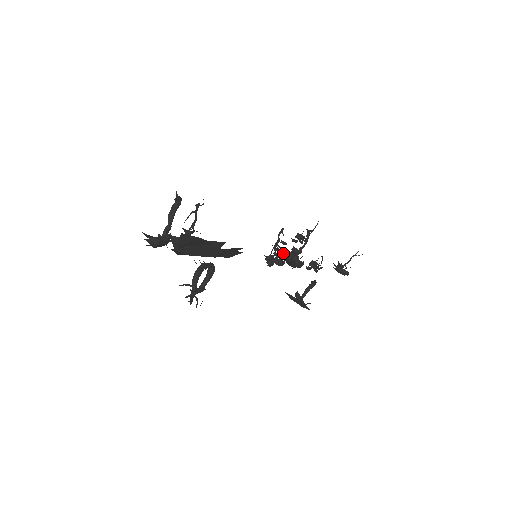
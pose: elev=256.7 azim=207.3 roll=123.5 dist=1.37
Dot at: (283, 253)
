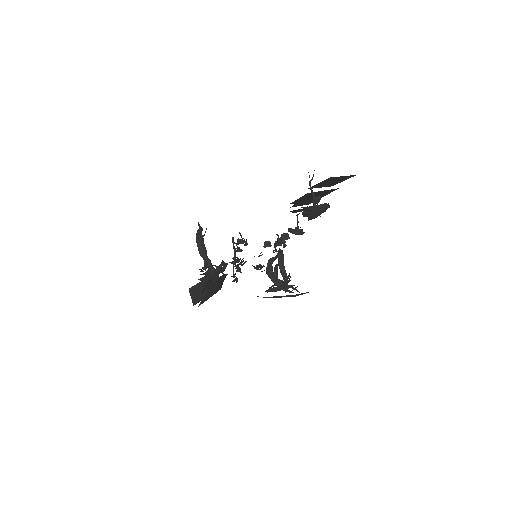
Dot at: occluded
